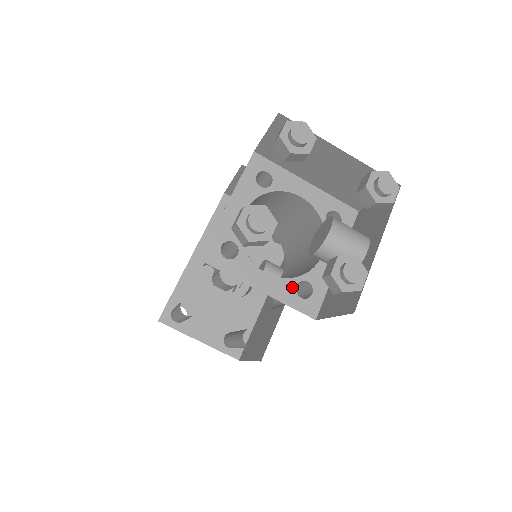
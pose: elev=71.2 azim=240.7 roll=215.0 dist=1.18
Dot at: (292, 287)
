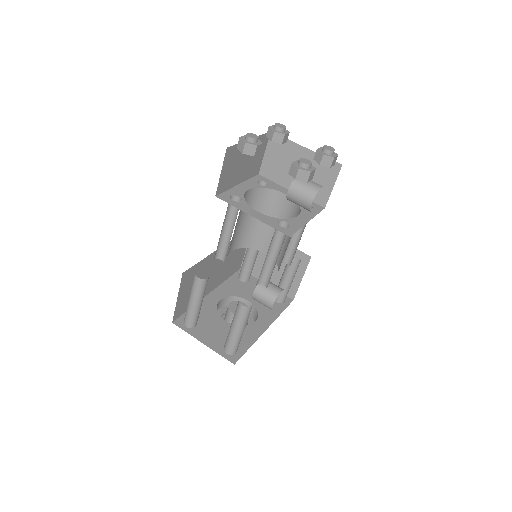
Dot at: (275, 221)
